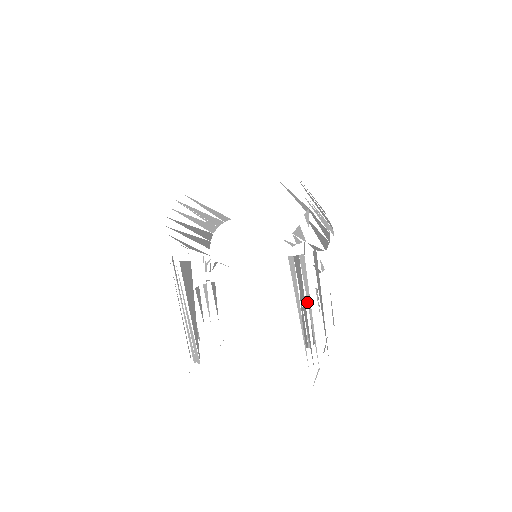
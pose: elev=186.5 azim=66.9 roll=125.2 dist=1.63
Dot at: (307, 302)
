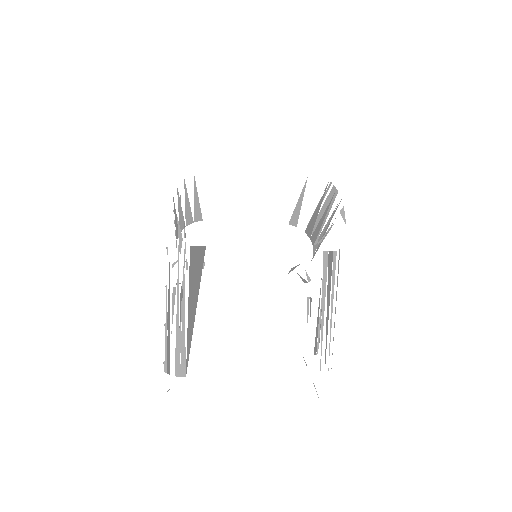
Dot at: (331, 302)
